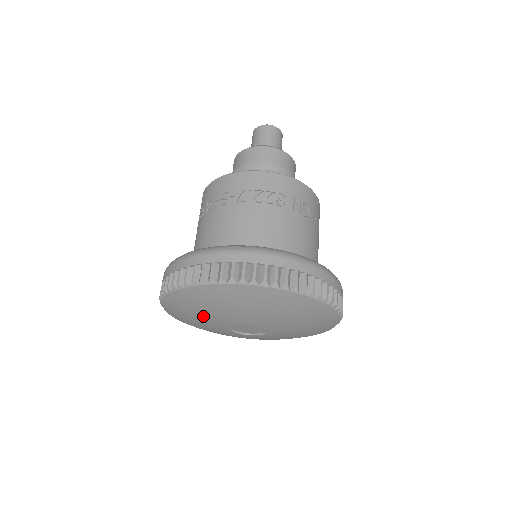
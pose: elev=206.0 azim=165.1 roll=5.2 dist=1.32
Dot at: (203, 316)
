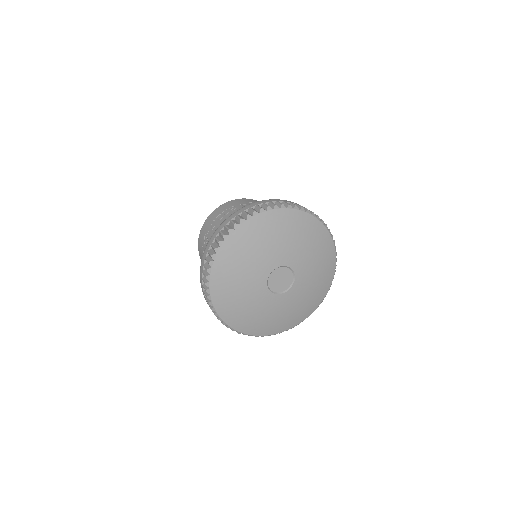
Dot at: (244, 293)
